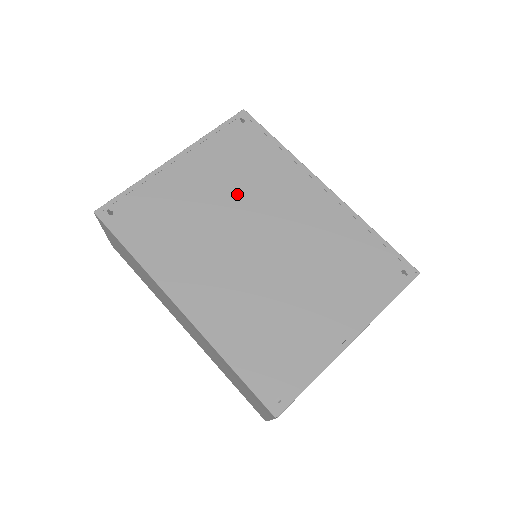
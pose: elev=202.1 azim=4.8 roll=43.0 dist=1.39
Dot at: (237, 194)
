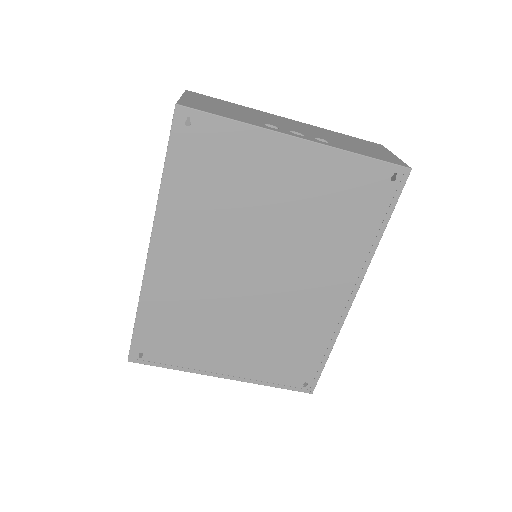
Dot at: (295, 228)
